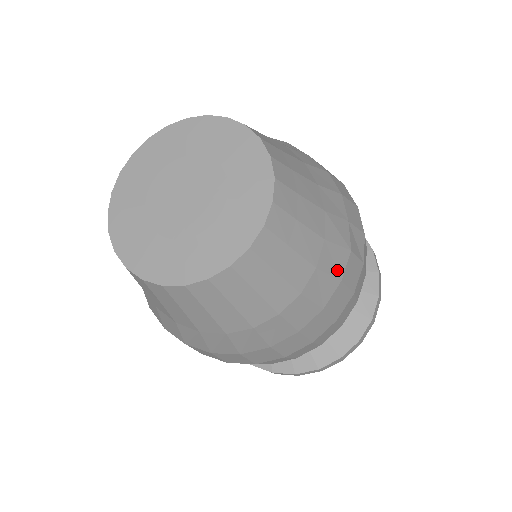
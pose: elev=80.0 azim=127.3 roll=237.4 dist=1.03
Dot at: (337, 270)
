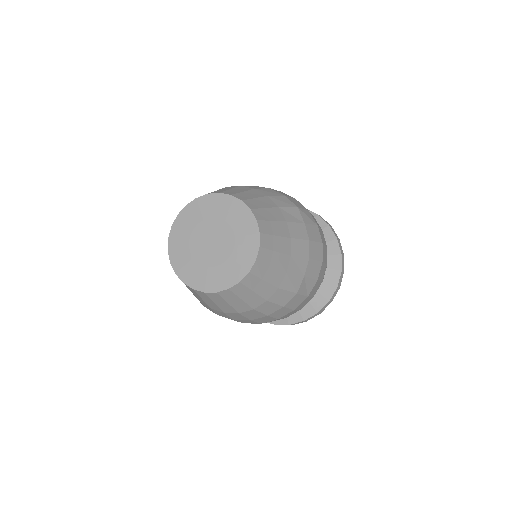
Dot at: (283, 302)
